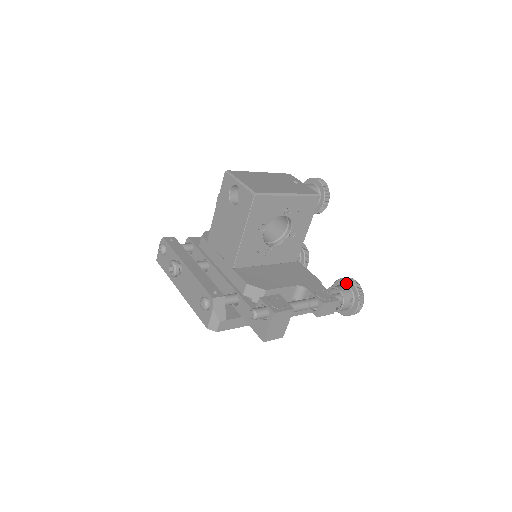
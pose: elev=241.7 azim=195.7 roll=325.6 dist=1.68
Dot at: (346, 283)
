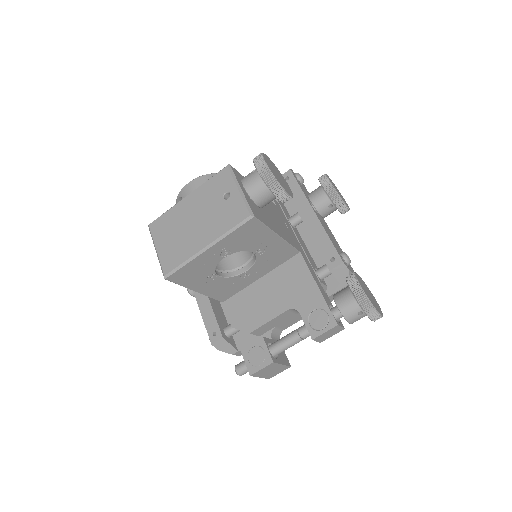
Dot at: (350, 290)
